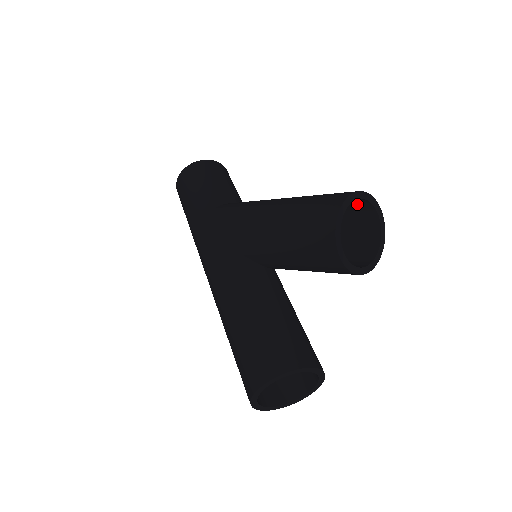
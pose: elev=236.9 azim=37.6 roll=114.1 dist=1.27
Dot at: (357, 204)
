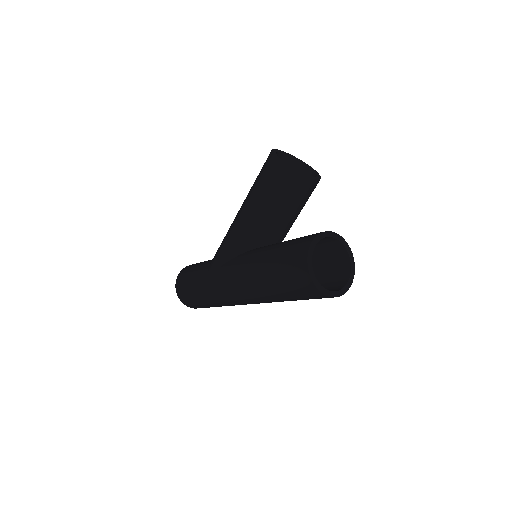
Dot at: occluded
